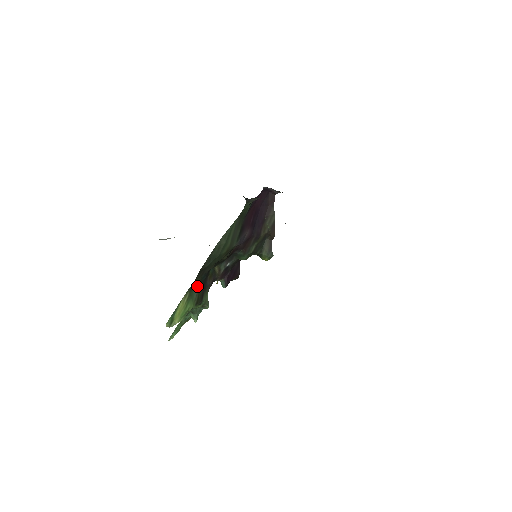
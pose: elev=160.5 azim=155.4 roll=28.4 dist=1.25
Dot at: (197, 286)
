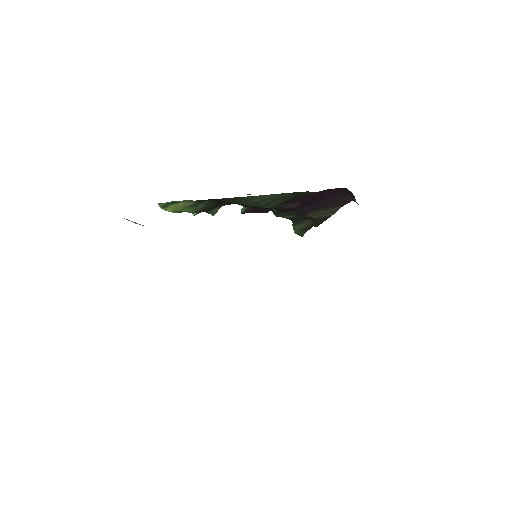
Dot at: (208, 203)
